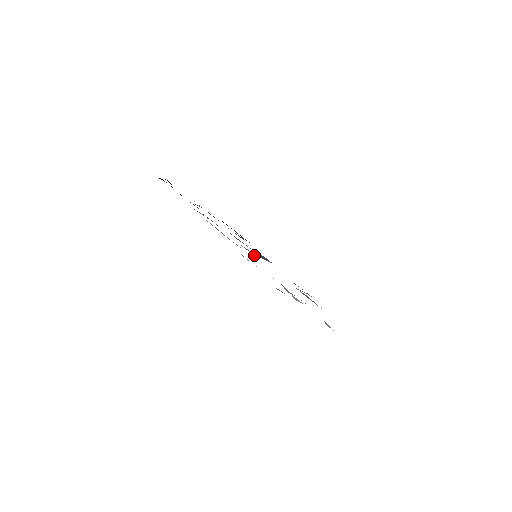
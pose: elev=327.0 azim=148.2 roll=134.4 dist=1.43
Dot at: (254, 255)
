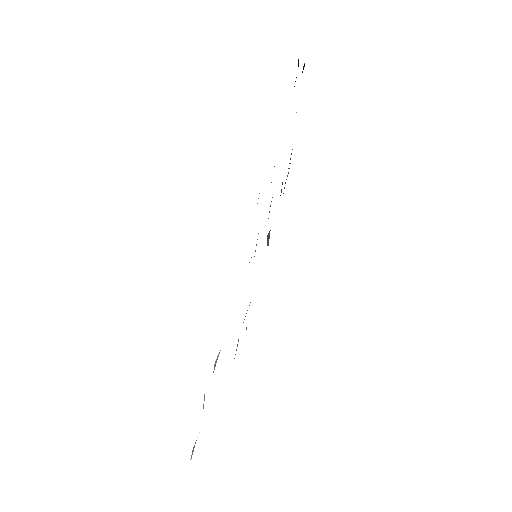
Dot at: occluded
